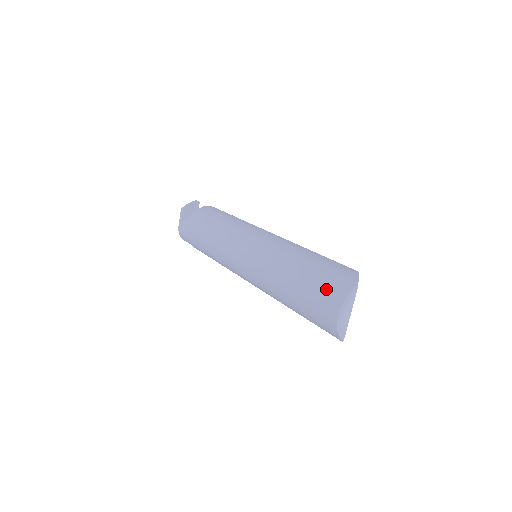
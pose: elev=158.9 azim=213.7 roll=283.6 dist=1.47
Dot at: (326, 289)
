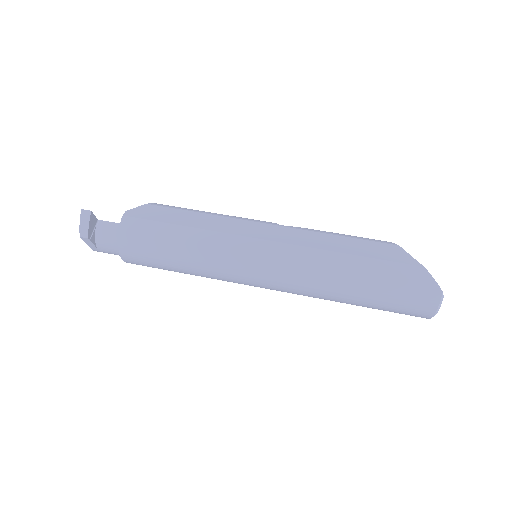
Dot at: (410, 305)
